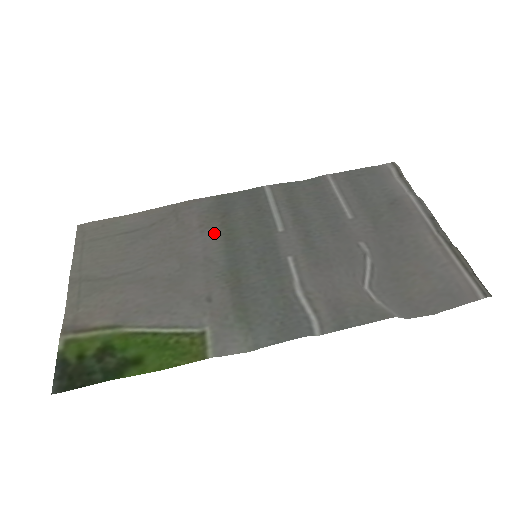
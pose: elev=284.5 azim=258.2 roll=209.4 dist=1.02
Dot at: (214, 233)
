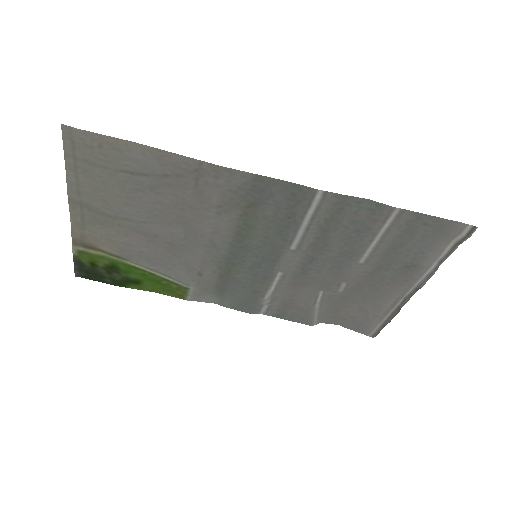
Dot at: (230, 222)
